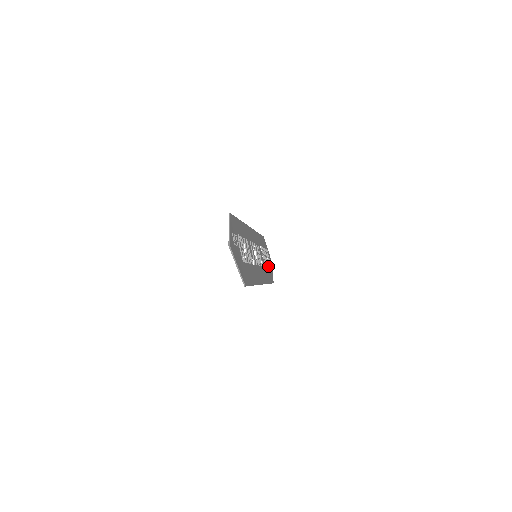
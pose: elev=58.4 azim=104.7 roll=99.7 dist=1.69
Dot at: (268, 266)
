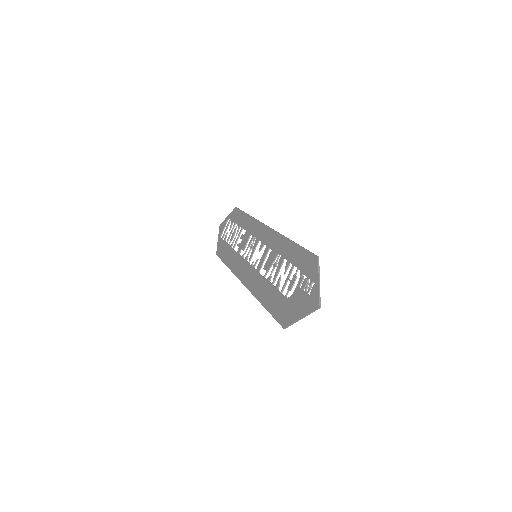
Dot at: occluded
